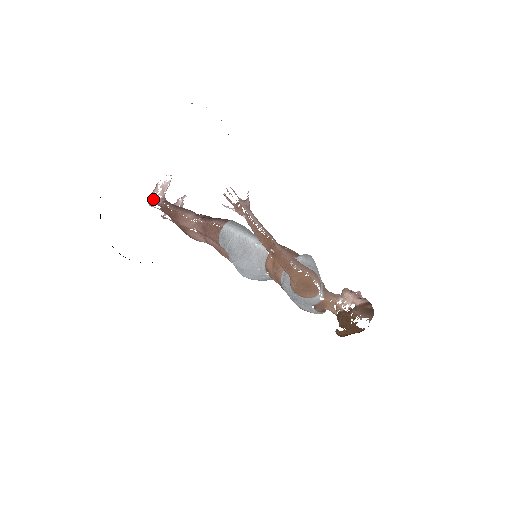
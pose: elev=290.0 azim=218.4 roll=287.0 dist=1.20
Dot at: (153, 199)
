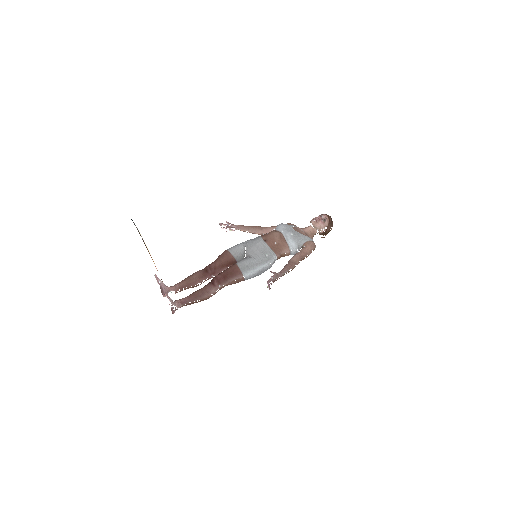
Dot at: occluded
